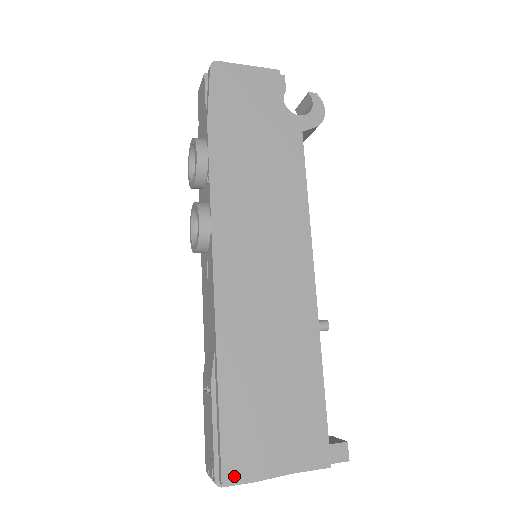
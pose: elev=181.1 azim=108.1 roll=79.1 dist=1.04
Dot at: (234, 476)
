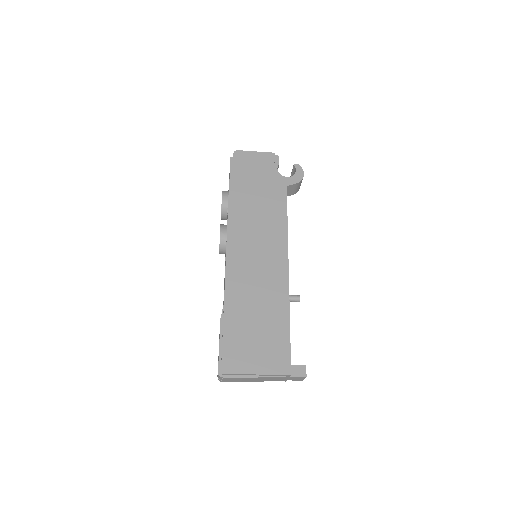
Dot at: (229, 370)
